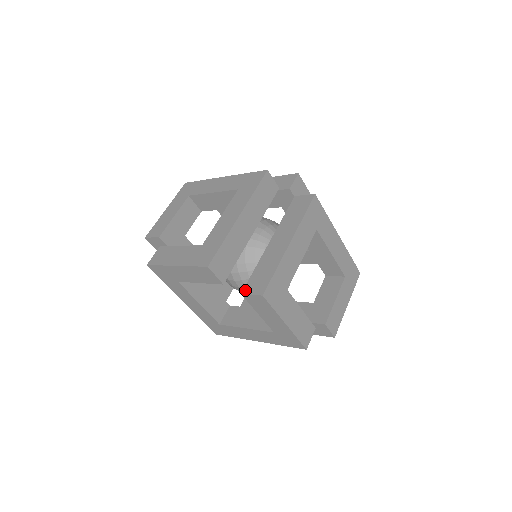
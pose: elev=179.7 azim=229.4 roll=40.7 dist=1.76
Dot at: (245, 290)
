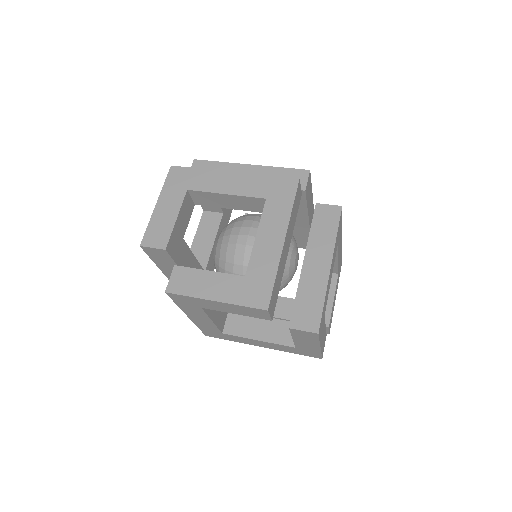
Dot at: (293, 324)
